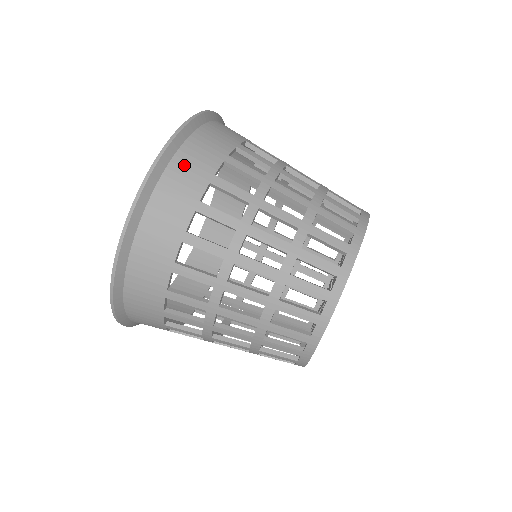
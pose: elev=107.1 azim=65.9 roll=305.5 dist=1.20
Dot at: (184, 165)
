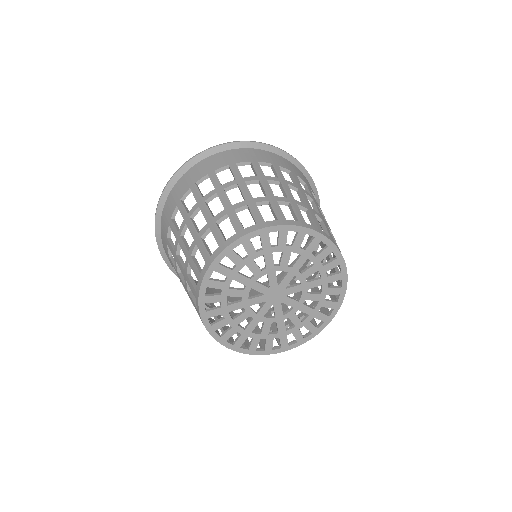
Dot at: (289, 164)
